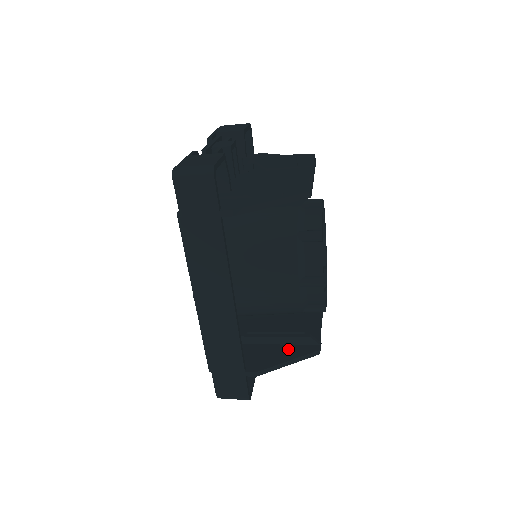
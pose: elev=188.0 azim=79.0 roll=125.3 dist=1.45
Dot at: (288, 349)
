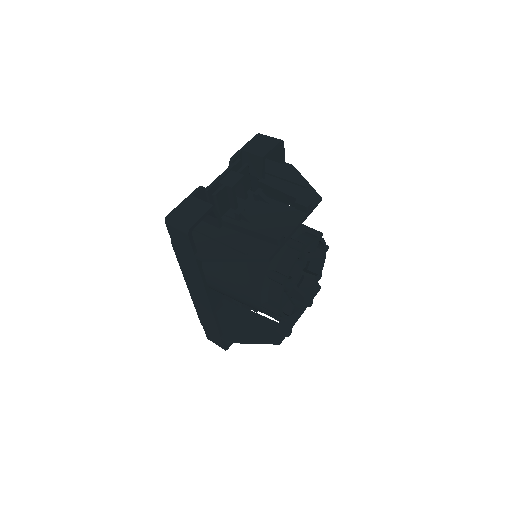
Dot at: (259, 331)
